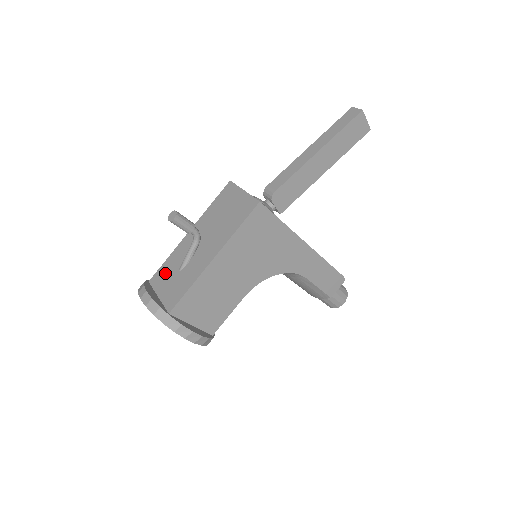
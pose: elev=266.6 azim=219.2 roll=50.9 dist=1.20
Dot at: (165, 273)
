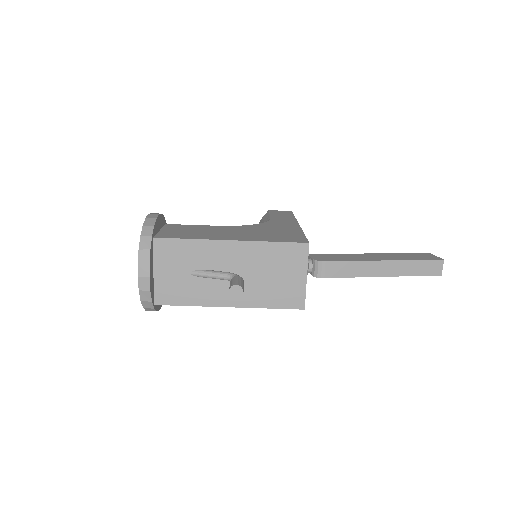
Dot at: (176, 255)
